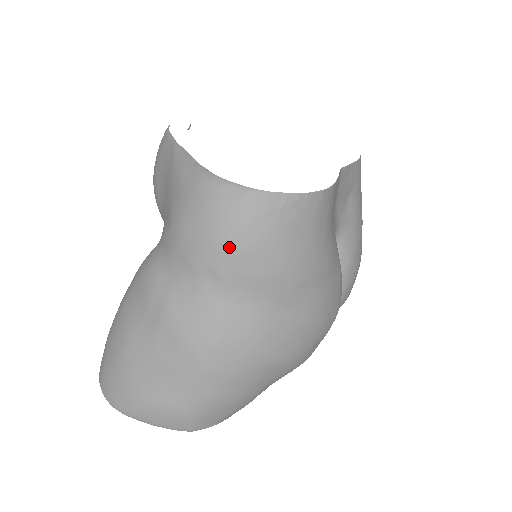
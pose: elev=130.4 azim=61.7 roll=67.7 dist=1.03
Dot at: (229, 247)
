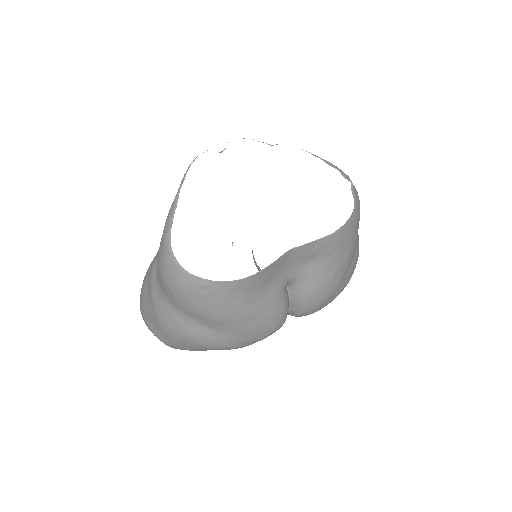
Dot at: (170, 290)
